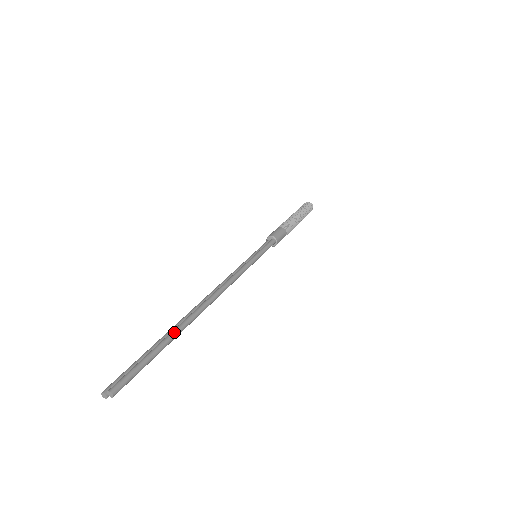
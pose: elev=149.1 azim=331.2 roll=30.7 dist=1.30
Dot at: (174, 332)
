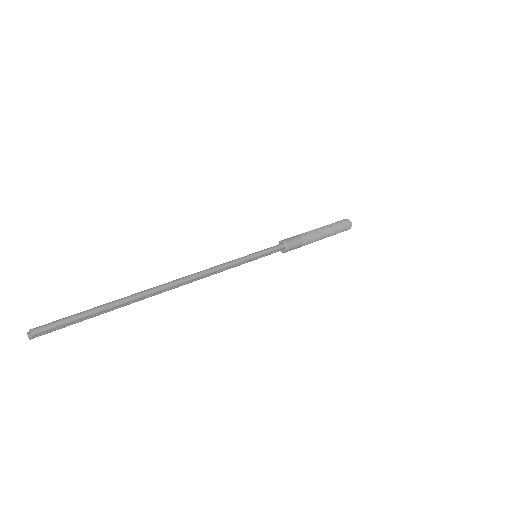
Dot at: (122, 298)
